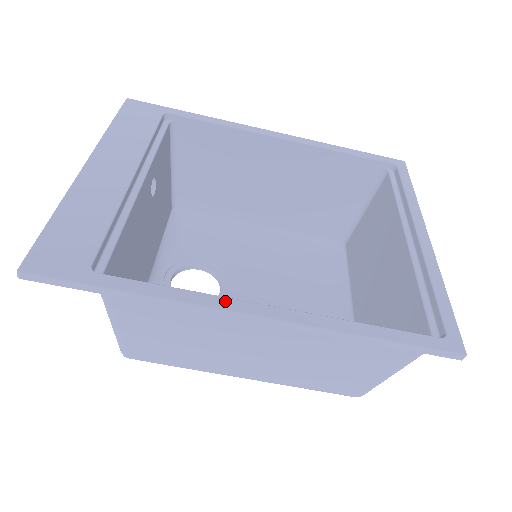
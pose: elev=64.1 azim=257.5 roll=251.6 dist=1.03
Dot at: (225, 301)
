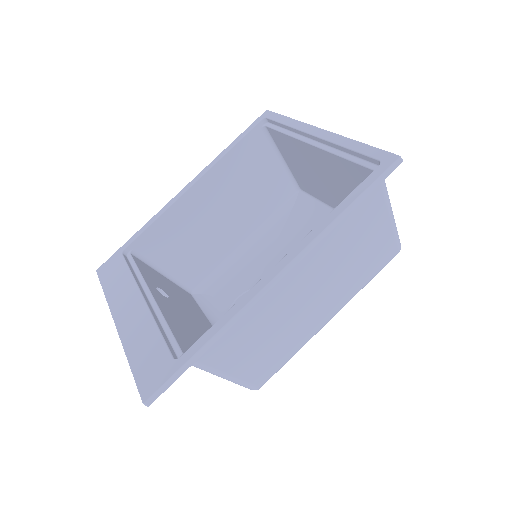
Dot at: (253, 290)
